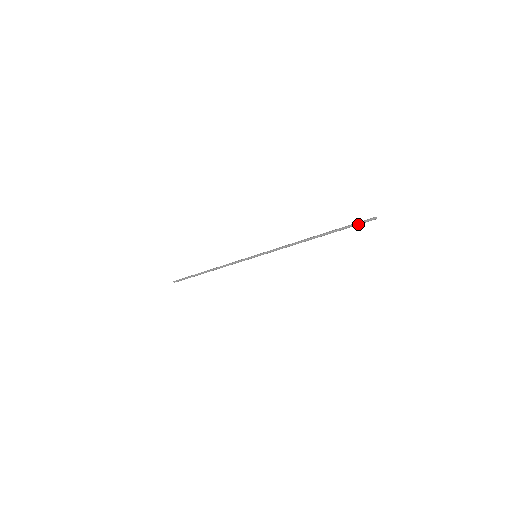
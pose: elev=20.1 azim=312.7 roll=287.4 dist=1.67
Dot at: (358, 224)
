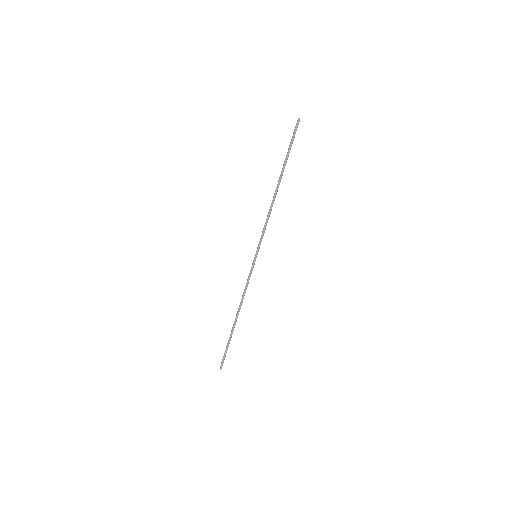
Dot at: (293, 137)
